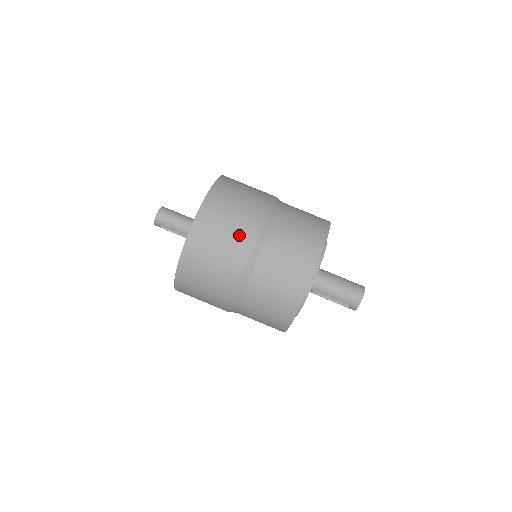
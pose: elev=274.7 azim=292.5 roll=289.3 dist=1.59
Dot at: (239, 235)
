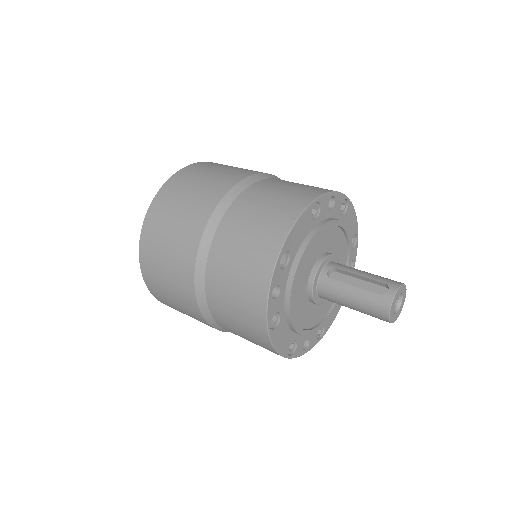
Dot at: occluded
